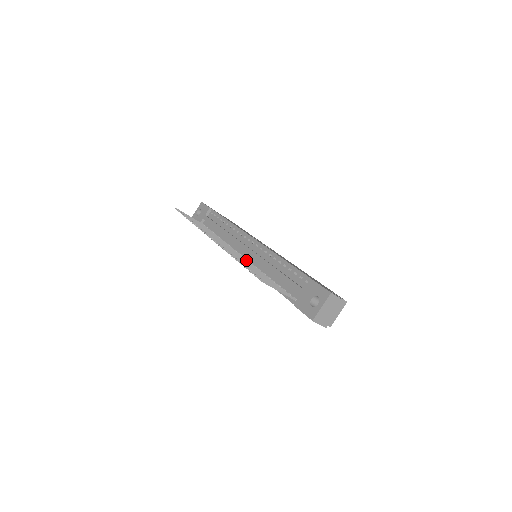
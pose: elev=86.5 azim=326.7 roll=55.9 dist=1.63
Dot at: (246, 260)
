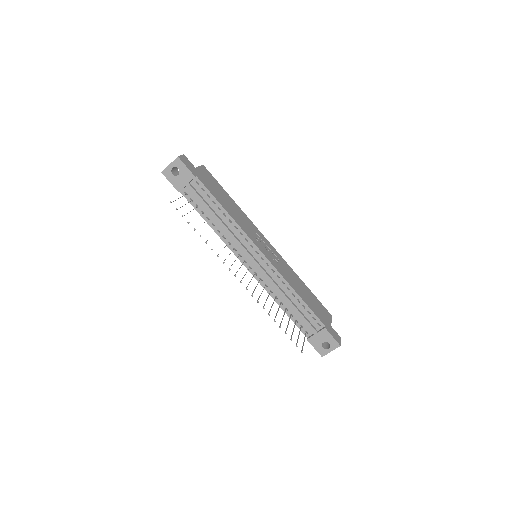
Dot at: occluded
